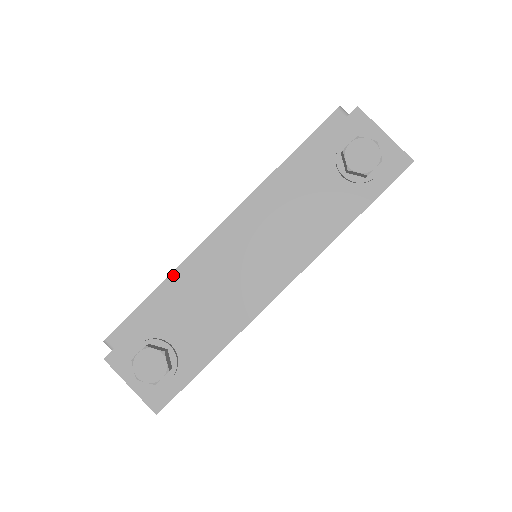
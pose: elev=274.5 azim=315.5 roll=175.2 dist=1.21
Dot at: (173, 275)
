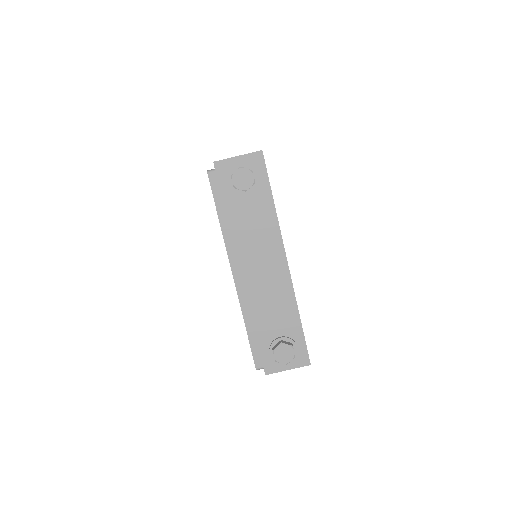
Dot at: (244, 315)
